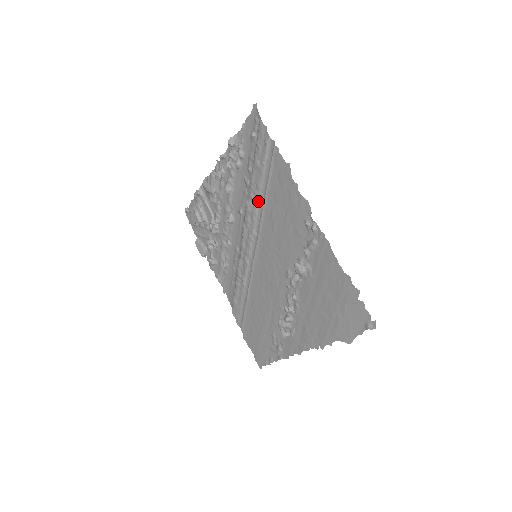
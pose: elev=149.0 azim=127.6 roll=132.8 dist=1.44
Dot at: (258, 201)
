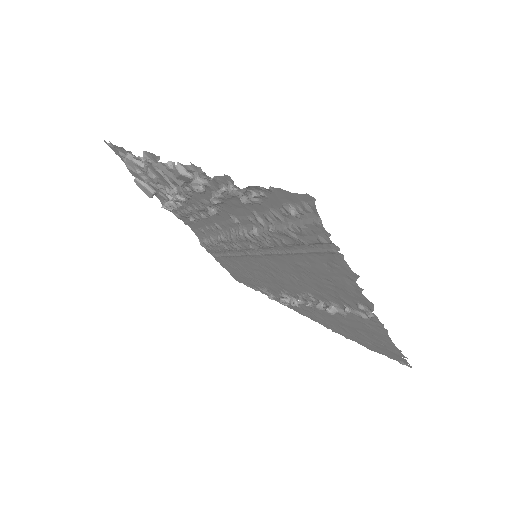
Dot at: (278, 246)
